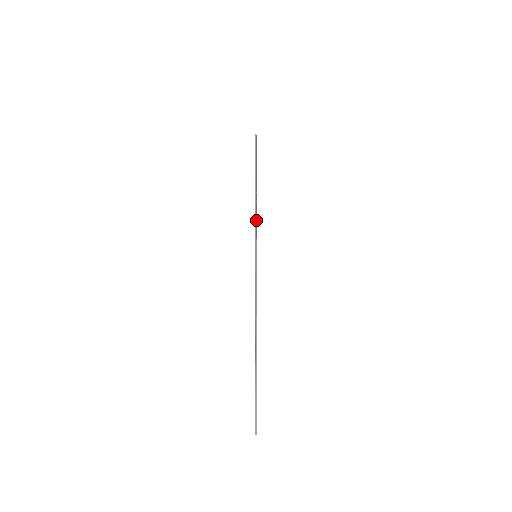
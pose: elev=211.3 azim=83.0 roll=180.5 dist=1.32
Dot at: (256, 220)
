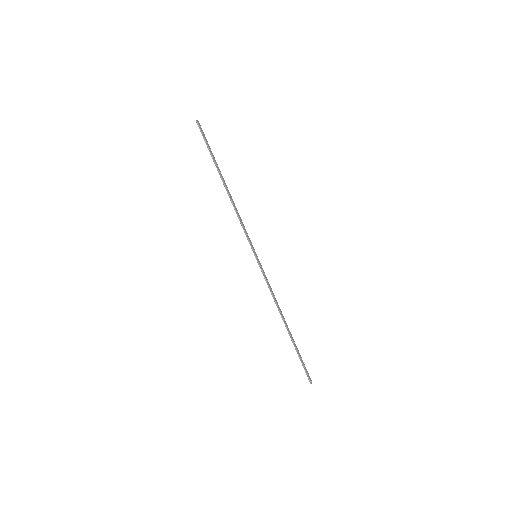
Dot at: (241, 223)
